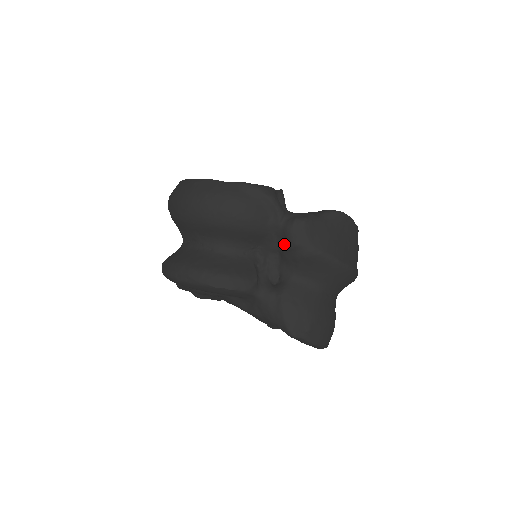
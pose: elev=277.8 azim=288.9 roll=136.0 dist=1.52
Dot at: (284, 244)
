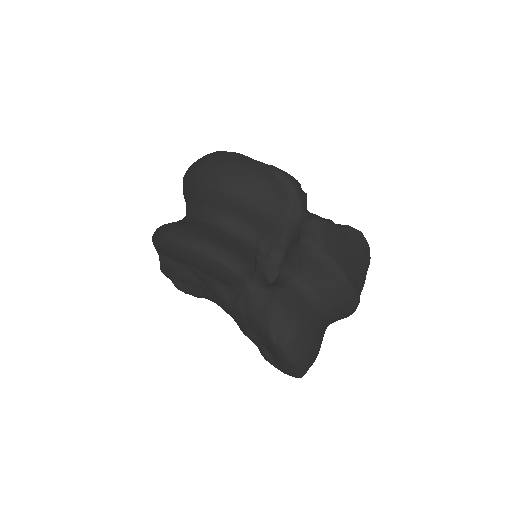
Dot at: (295, 240)
